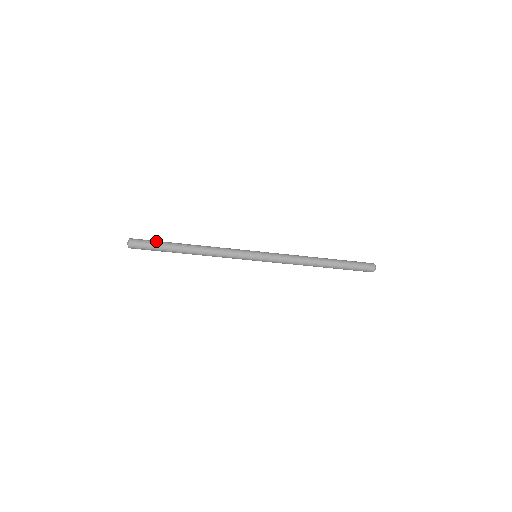
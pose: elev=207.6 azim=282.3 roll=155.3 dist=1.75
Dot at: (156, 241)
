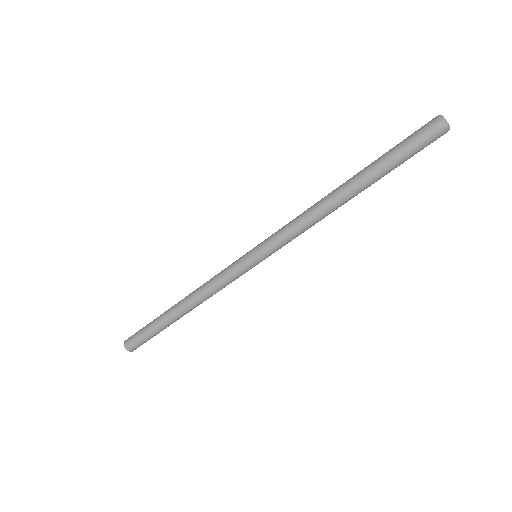
Dot at: (146, 326)
